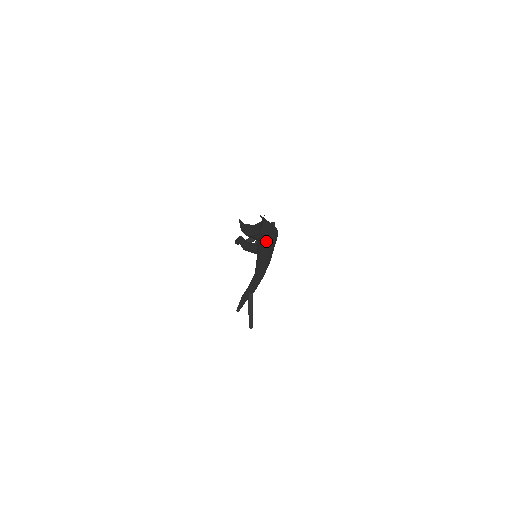
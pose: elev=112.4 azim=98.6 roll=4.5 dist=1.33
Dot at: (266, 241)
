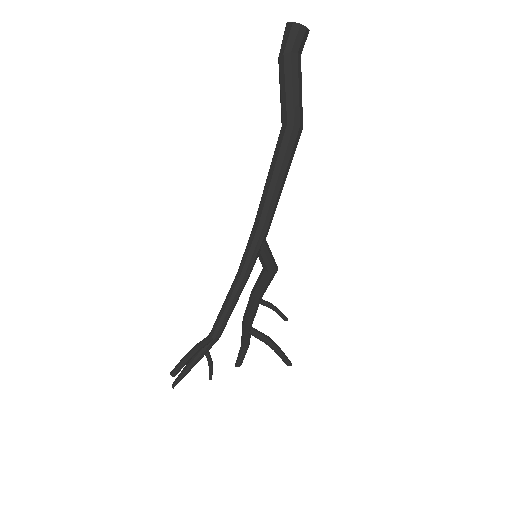
Dot at: (288, 106)
